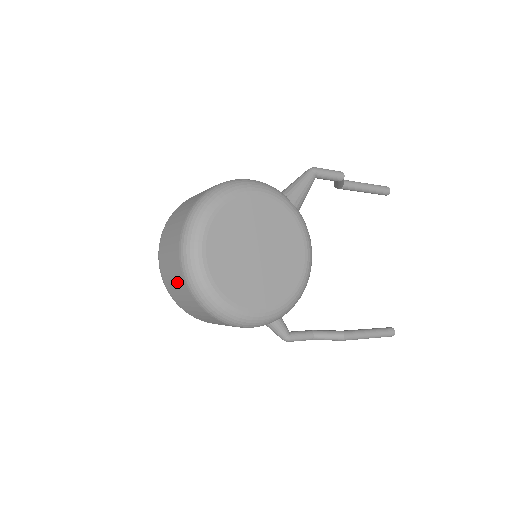
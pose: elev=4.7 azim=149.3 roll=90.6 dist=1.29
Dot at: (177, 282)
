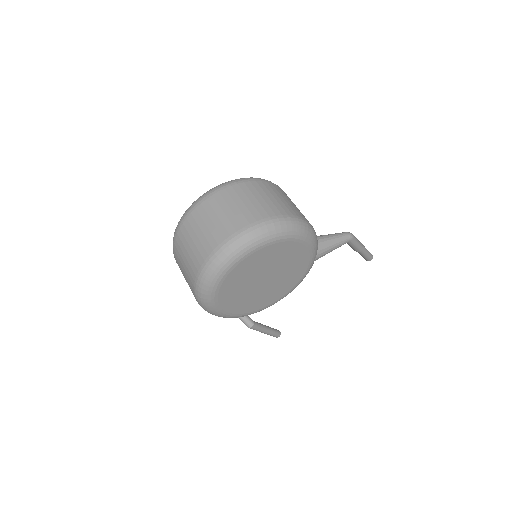
Dot at: (193, 253)
